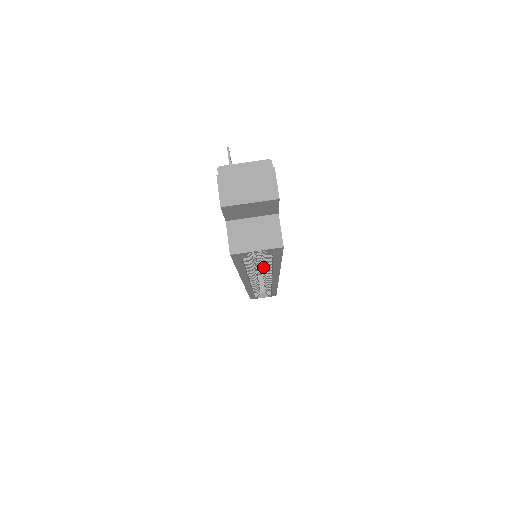
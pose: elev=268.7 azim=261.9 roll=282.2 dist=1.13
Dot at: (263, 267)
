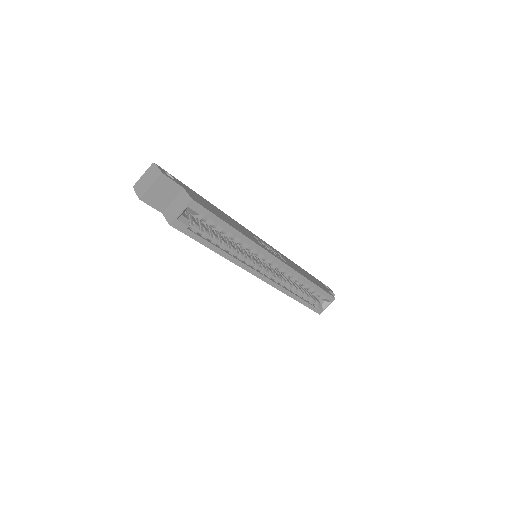
Dot at: occluded
